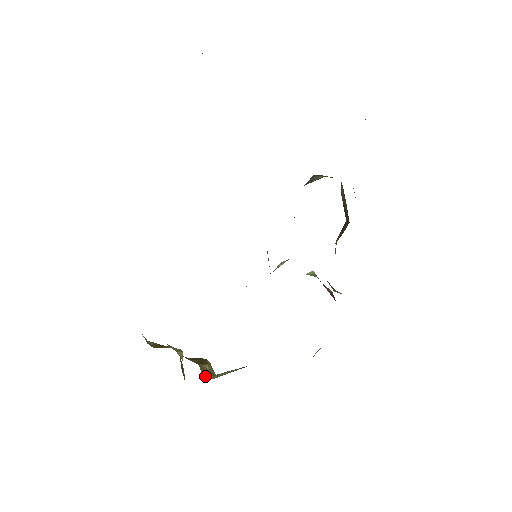
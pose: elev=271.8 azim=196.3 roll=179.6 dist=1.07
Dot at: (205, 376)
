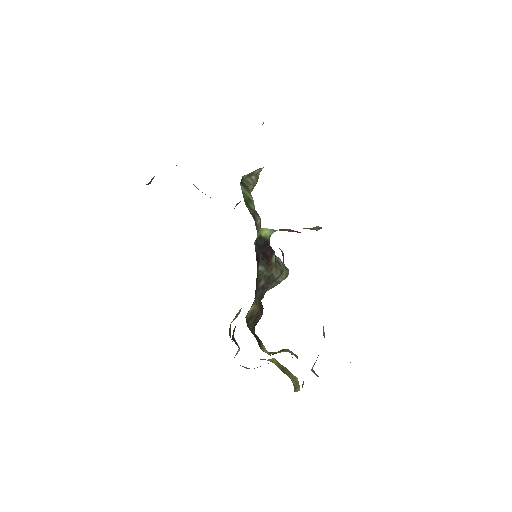
Dot at: (270, 354)
